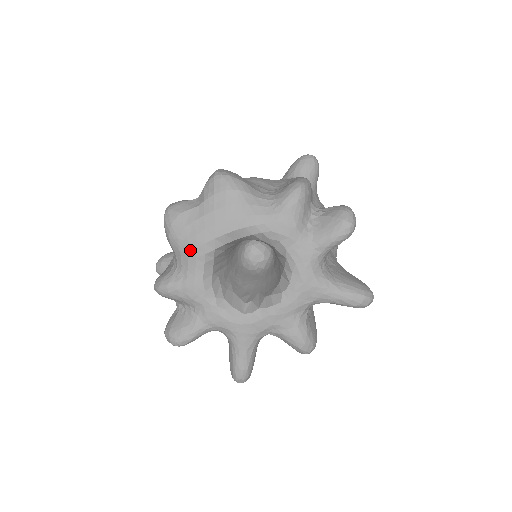
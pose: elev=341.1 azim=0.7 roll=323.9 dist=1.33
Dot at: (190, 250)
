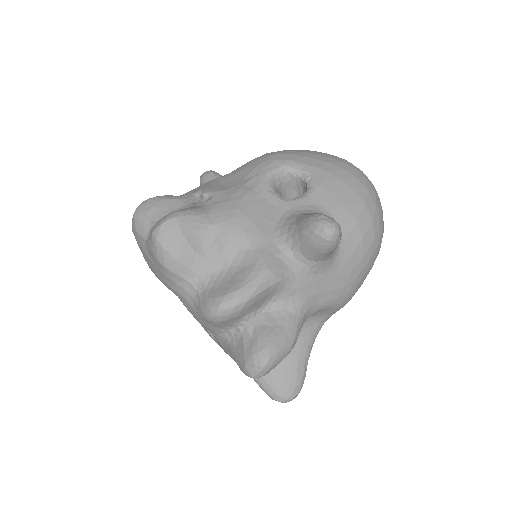
Dot at: occluded
